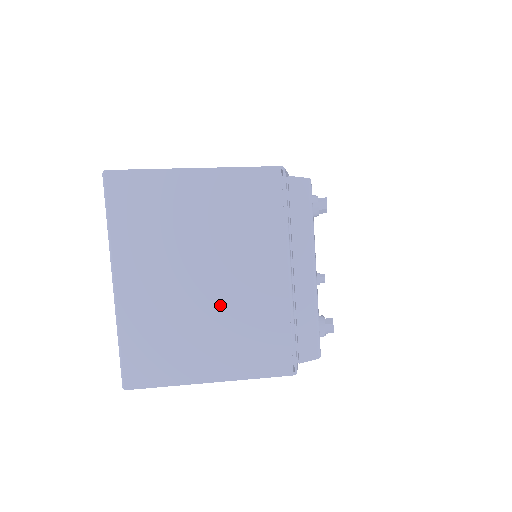
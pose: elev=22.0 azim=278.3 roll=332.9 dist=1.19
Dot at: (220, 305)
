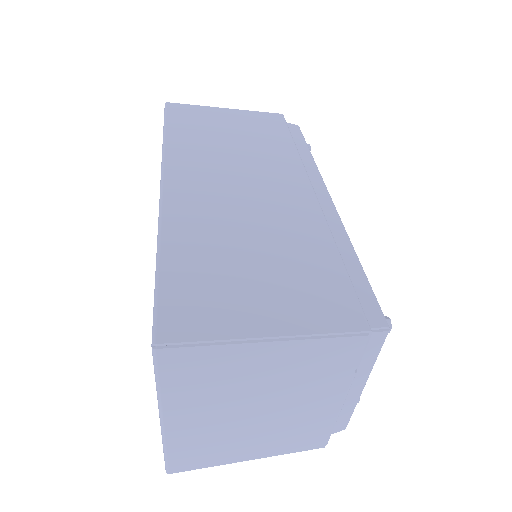
Dot at: (273, 423)
